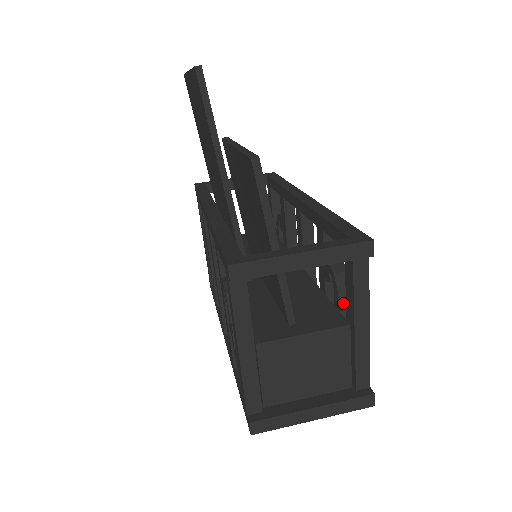
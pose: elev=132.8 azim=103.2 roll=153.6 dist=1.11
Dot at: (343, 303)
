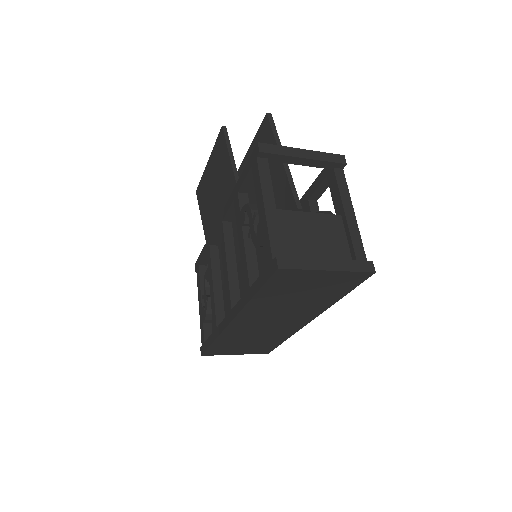
Dot at: occluded
